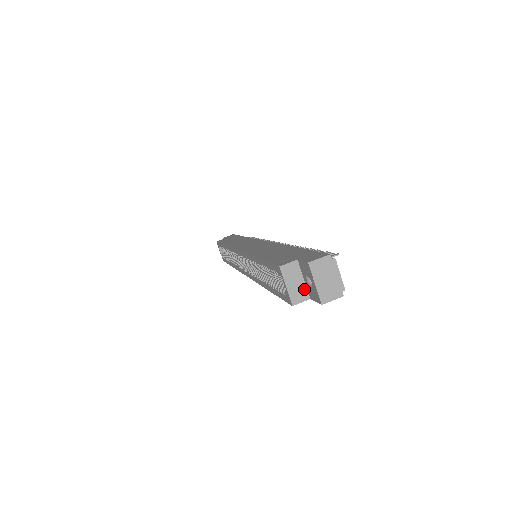
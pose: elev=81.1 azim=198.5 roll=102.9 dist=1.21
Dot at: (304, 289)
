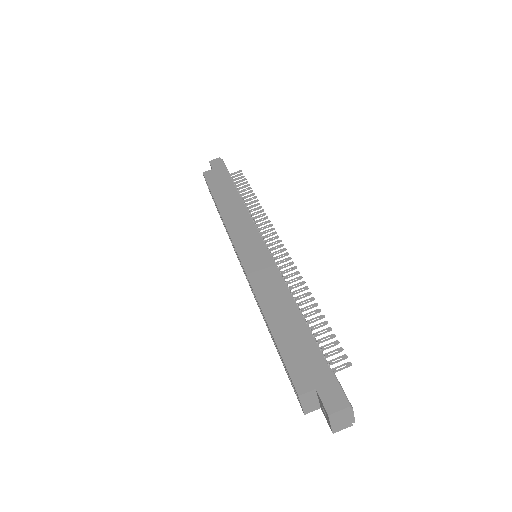
Dot at: (317, 404)
